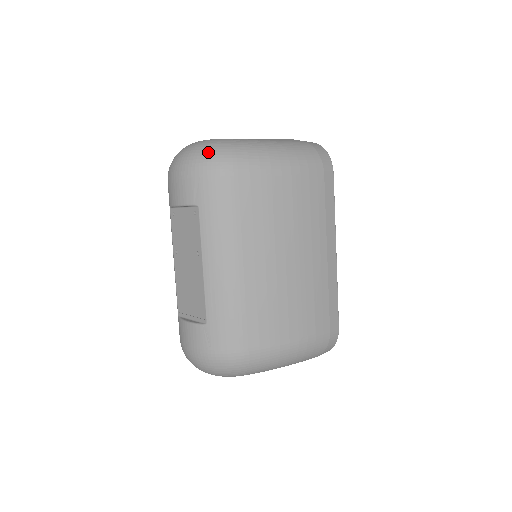
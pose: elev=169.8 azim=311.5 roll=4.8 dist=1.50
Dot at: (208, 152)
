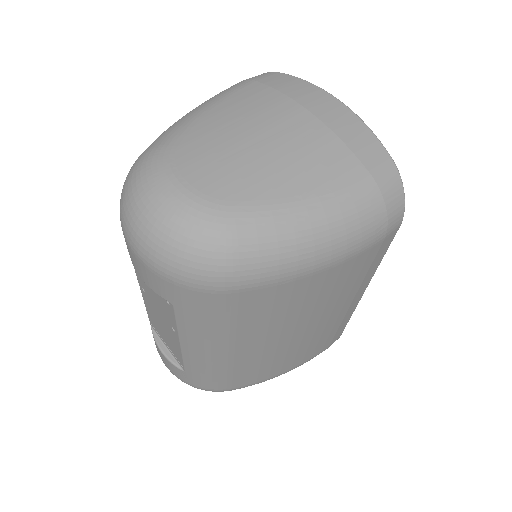
Dot at: (189, 254)
